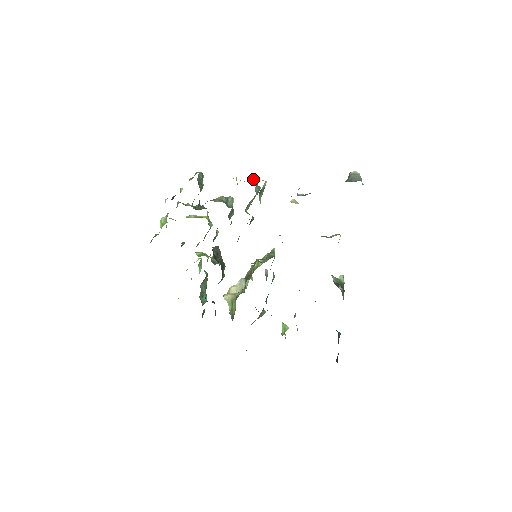
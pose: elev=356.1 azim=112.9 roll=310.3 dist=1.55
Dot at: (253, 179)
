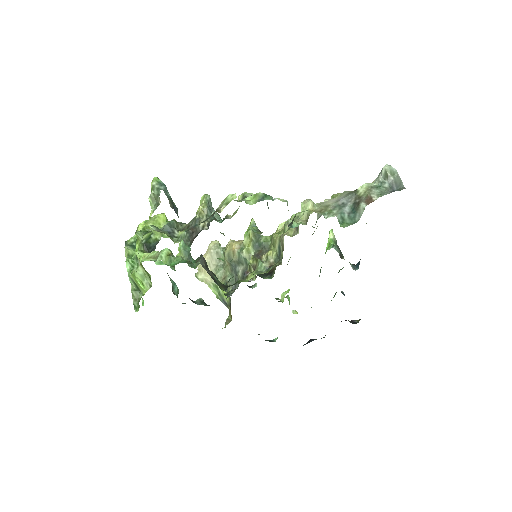
Dot at: (261, 193)
